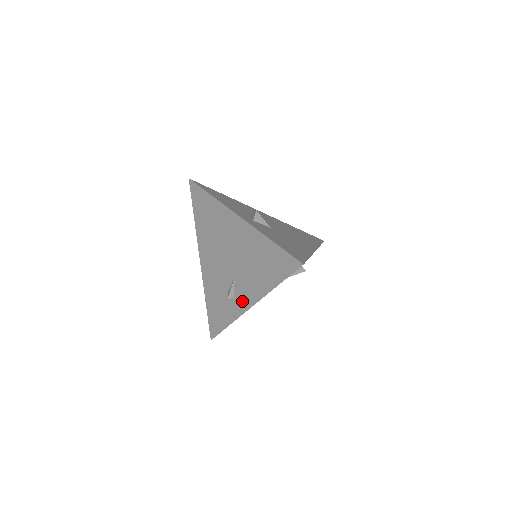
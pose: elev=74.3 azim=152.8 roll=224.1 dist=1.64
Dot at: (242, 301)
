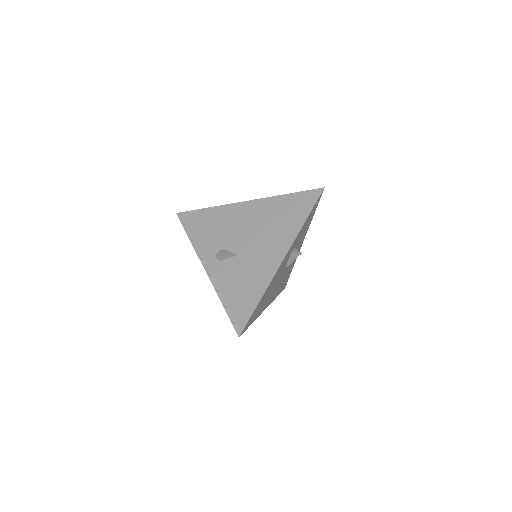
Dot at: occluded
